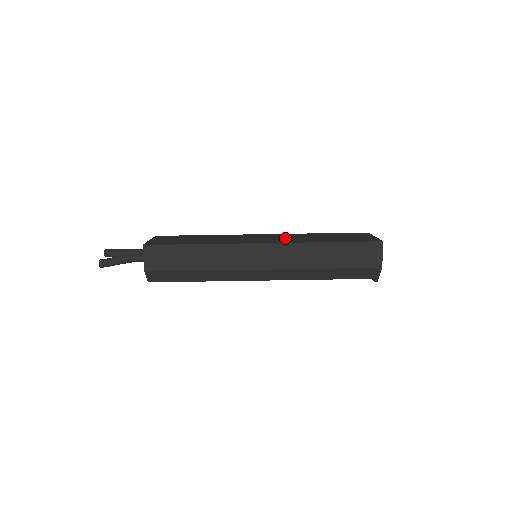
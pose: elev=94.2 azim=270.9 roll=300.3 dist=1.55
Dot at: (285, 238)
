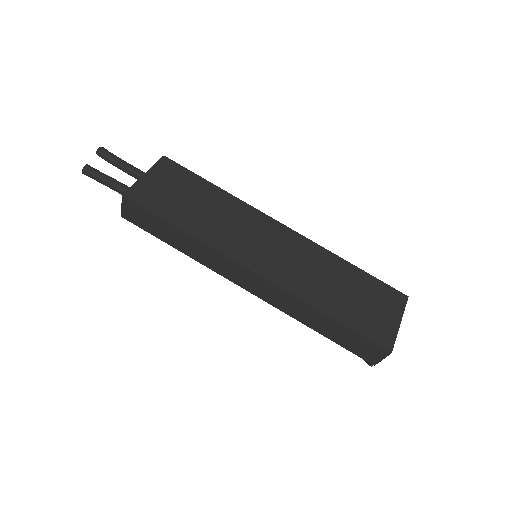
Dot at: (294, 264)
